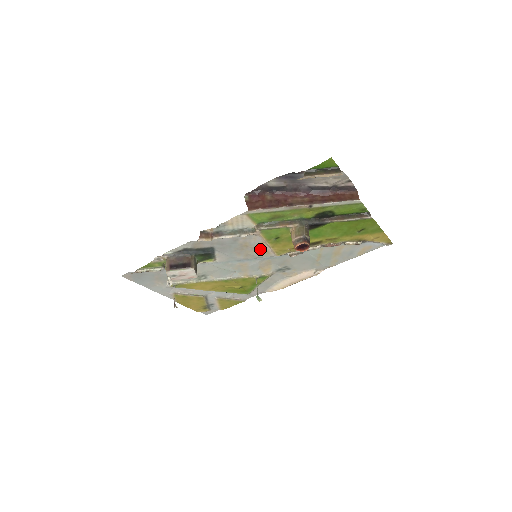
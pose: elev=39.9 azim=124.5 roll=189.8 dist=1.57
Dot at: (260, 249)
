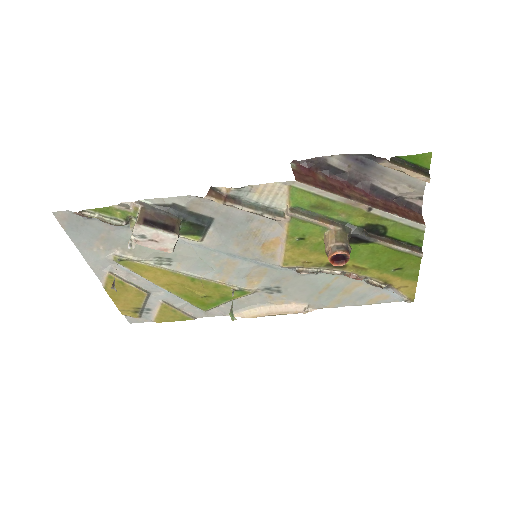
Dot at: (268, 247)
